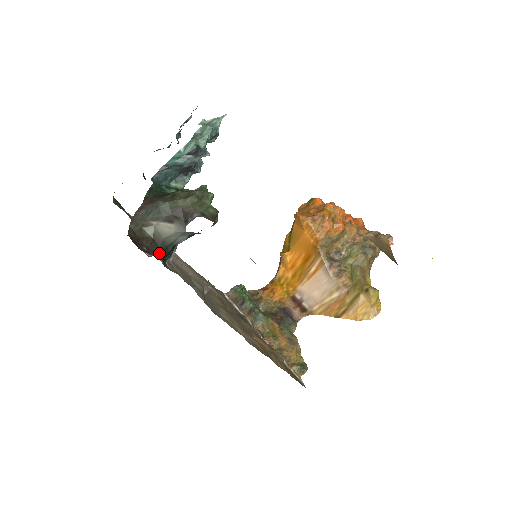
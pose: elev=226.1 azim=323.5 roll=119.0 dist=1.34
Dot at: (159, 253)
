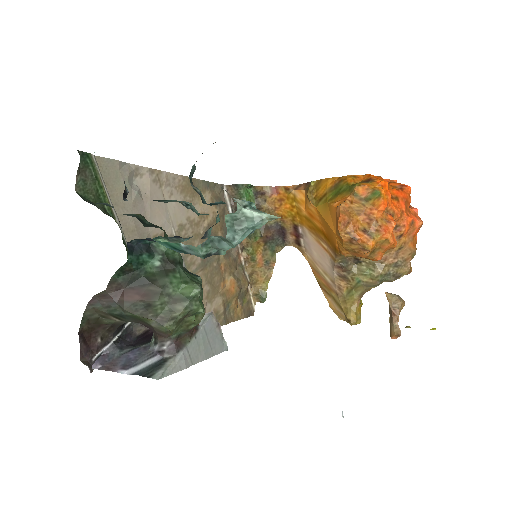
Dot at: (119, 327)
